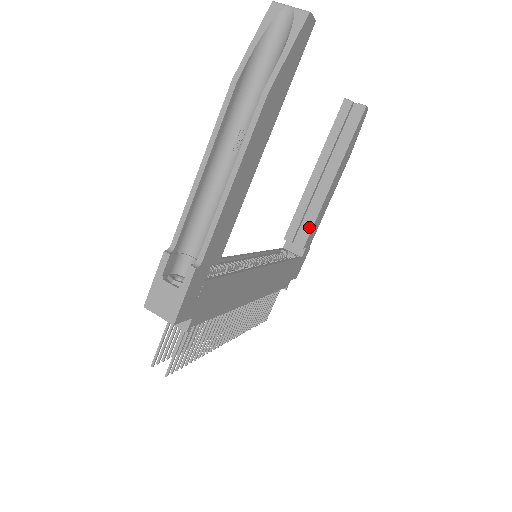
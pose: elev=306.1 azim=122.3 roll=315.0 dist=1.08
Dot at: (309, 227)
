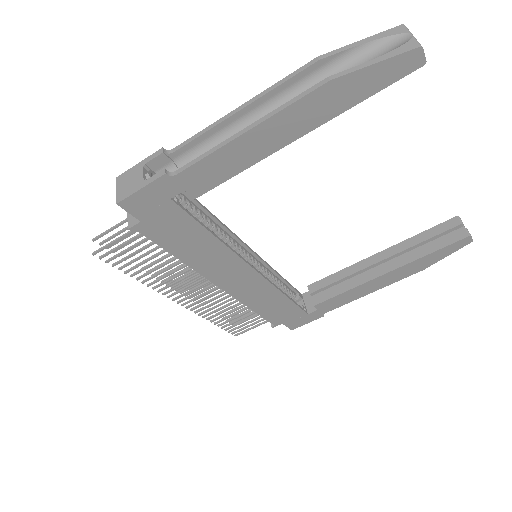
Dot at: (334, 293)
